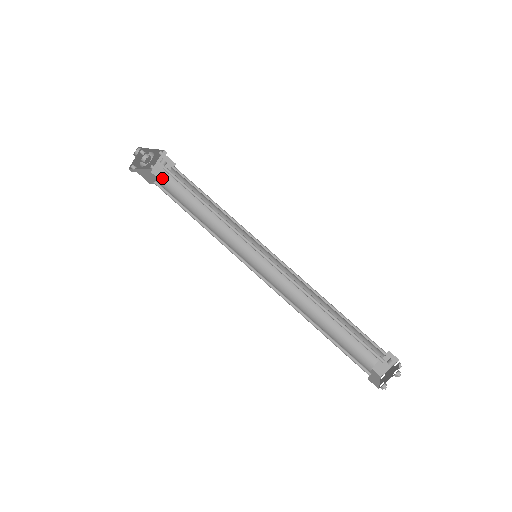
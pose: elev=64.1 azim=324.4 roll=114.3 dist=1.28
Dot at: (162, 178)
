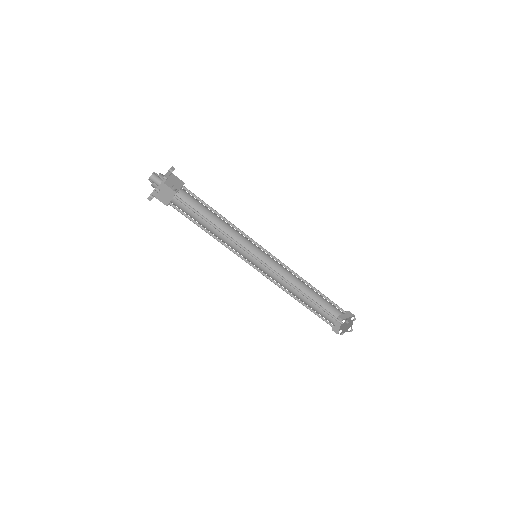
Dot at: occluded
